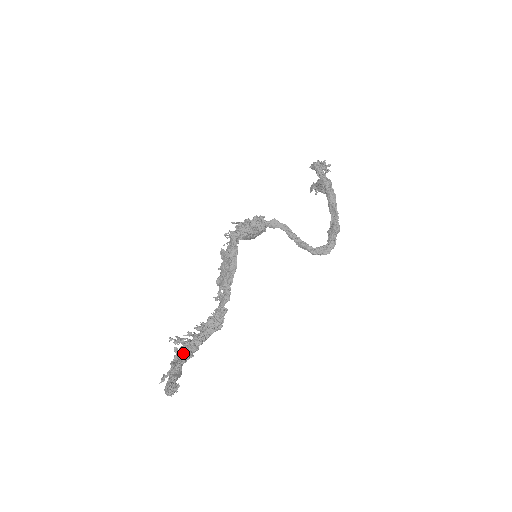
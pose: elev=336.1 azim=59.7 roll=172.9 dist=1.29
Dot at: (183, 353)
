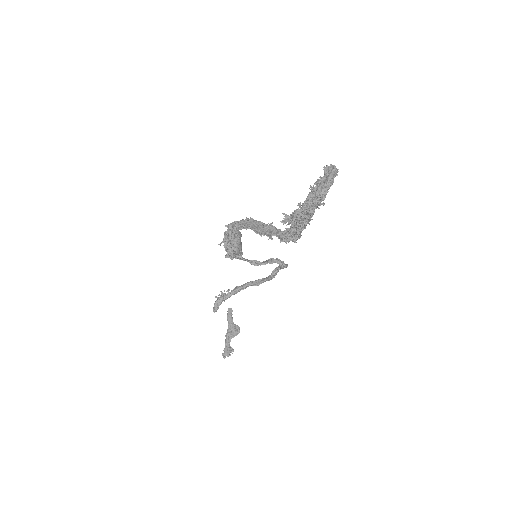
Dot at: occluded
